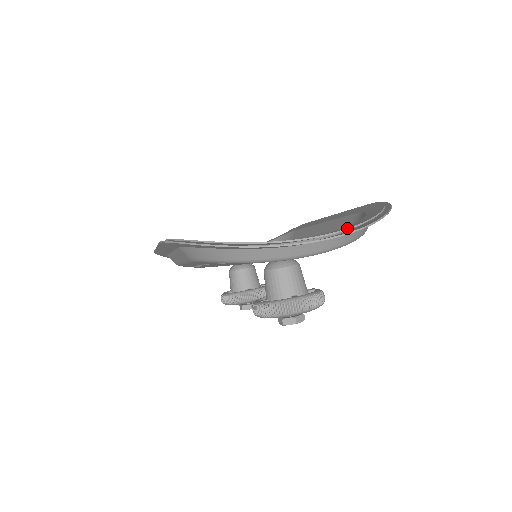
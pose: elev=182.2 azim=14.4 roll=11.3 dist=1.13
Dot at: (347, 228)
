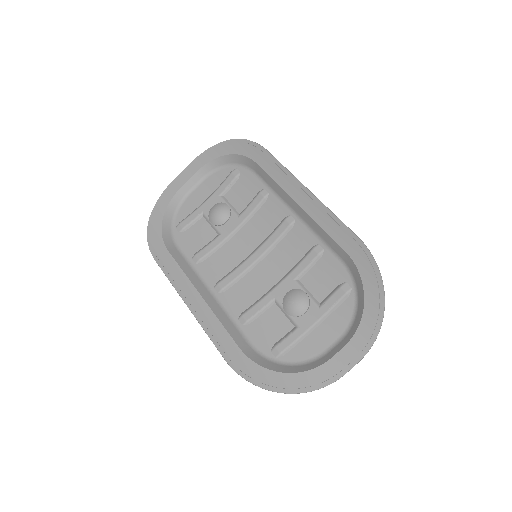
Dot at: (365, 347)
